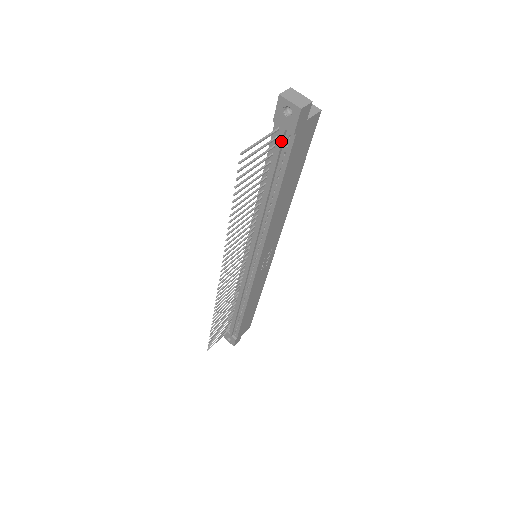
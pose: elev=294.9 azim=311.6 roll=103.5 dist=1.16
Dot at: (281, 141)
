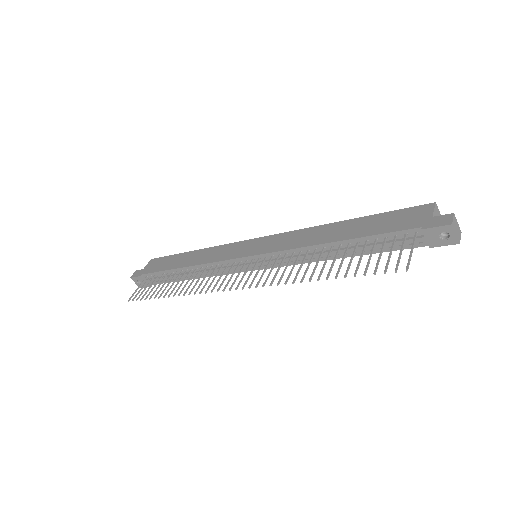
Dot at: (411, 242)
